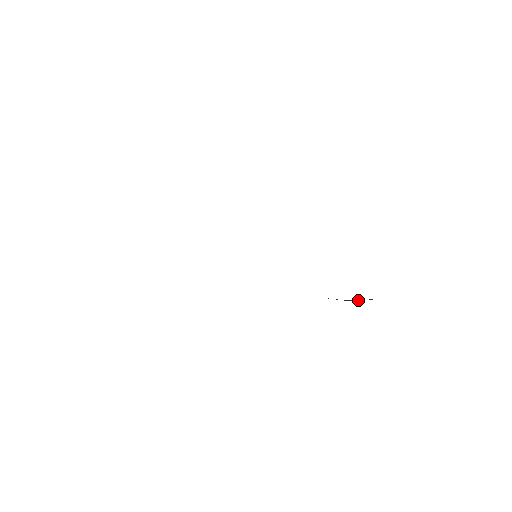
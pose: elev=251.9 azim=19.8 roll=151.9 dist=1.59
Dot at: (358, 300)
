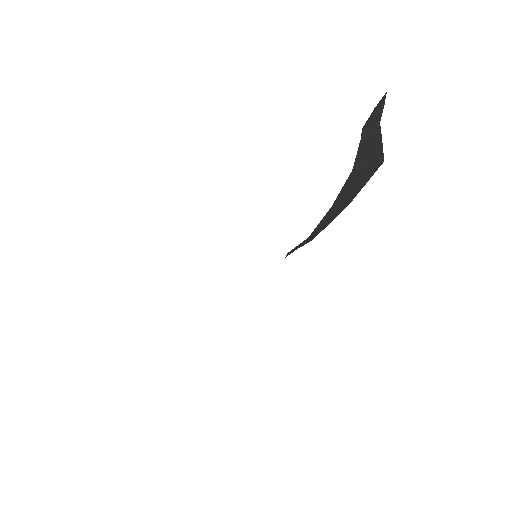
Dot at: (366, 155)
